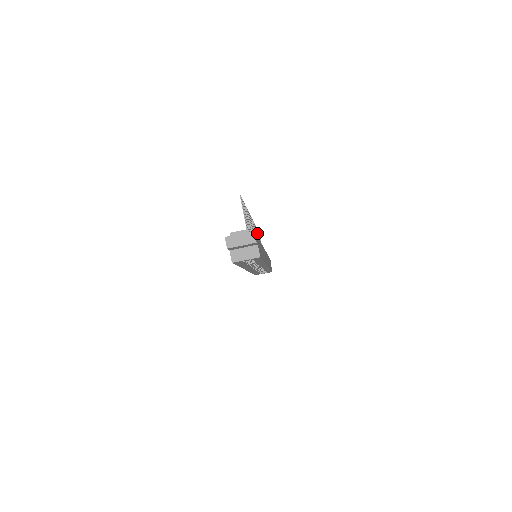
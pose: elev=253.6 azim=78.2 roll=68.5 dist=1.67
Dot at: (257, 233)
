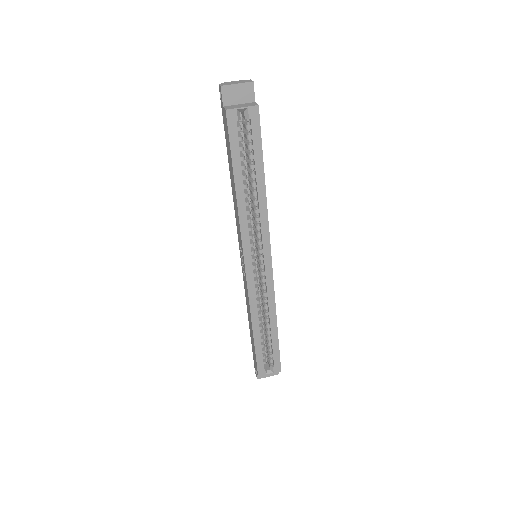
Dot at: occluded
